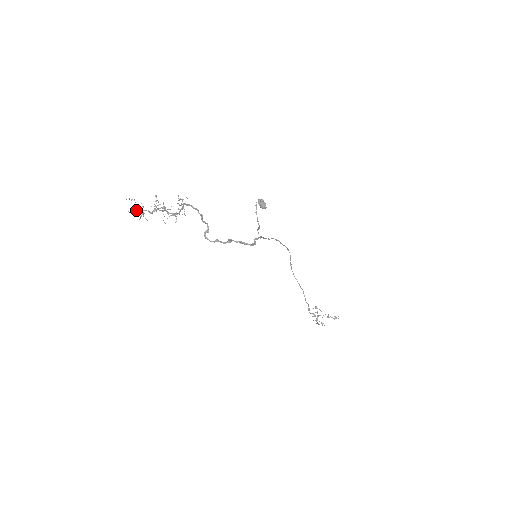
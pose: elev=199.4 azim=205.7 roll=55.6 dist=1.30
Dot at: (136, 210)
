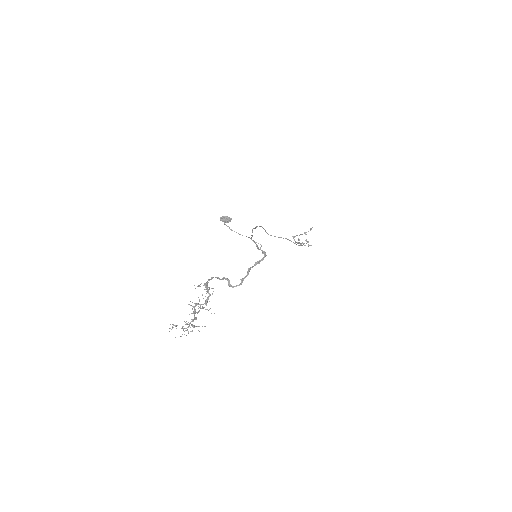
Dot at: (183, 330)
